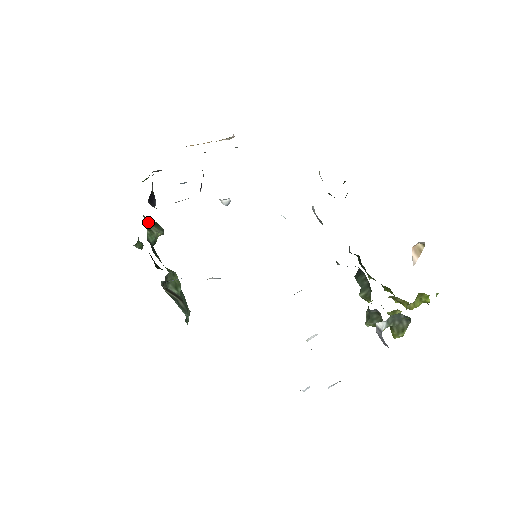
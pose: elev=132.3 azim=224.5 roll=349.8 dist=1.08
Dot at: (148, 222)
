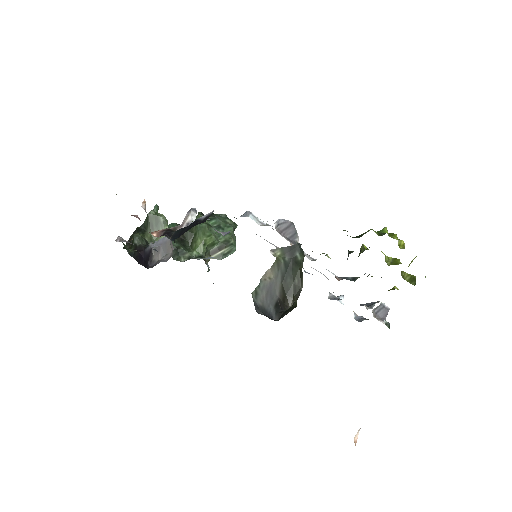
Dot at: (153, 236)
